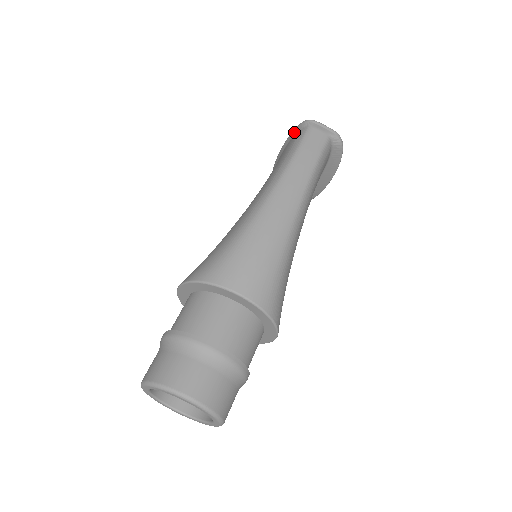
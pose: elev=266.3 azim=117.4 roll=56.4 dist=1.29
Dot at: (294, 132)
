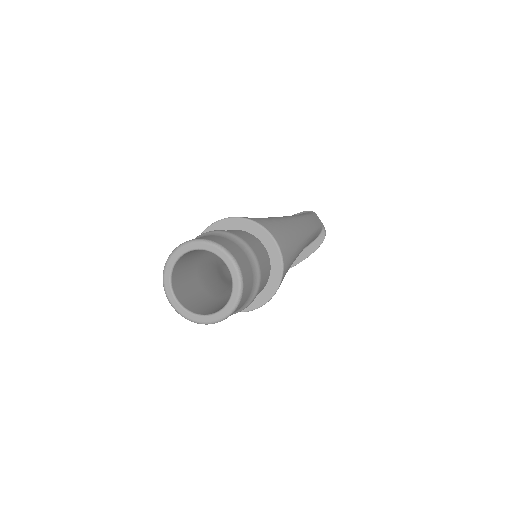
Dot at: (298, 214)
